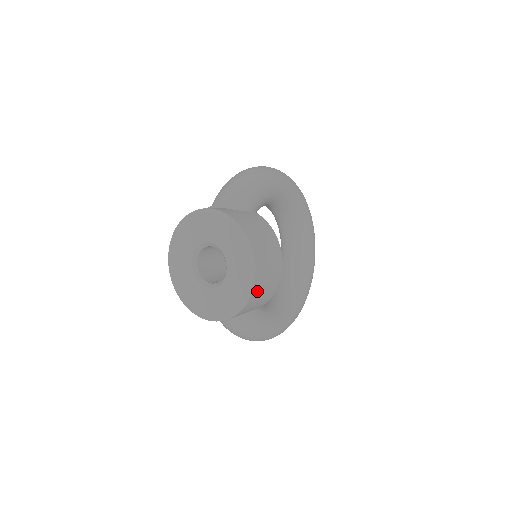
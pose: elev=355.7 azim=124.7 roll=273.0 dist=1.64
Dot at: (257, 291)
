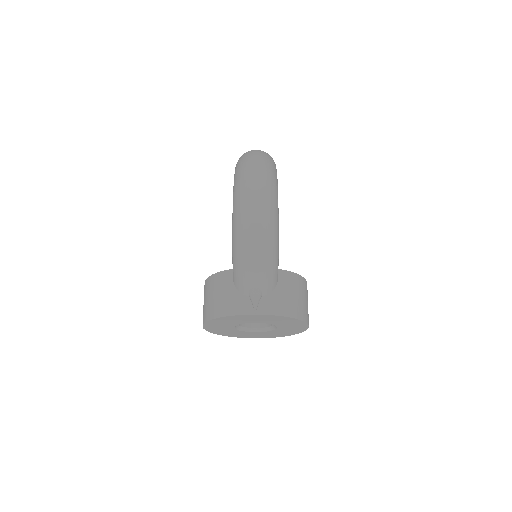
Dot at: occluded
